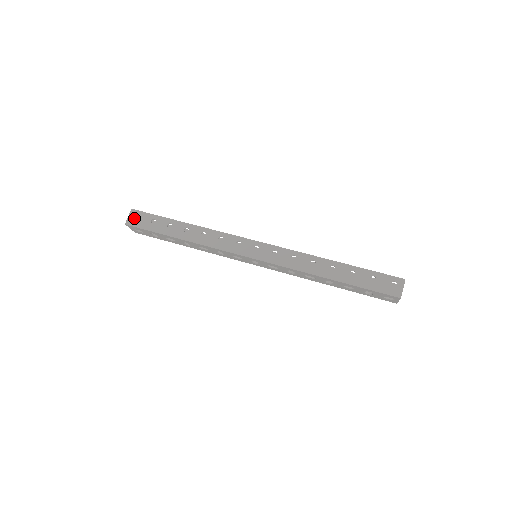
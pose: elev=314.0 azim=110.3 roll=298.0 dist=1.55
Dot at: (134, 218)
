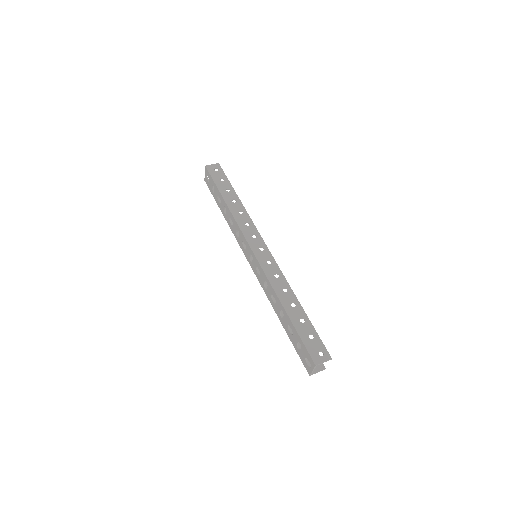
Dot at: (214, 168)
